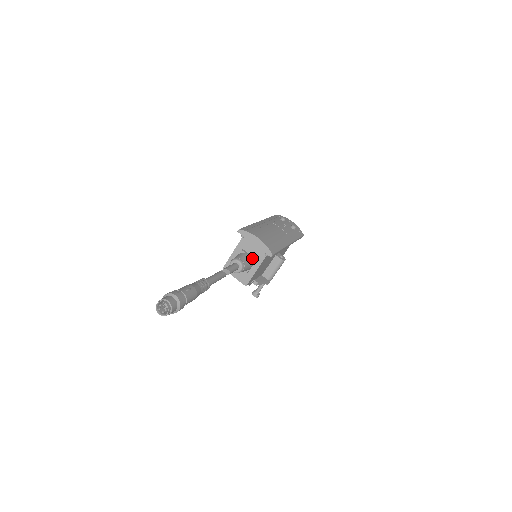
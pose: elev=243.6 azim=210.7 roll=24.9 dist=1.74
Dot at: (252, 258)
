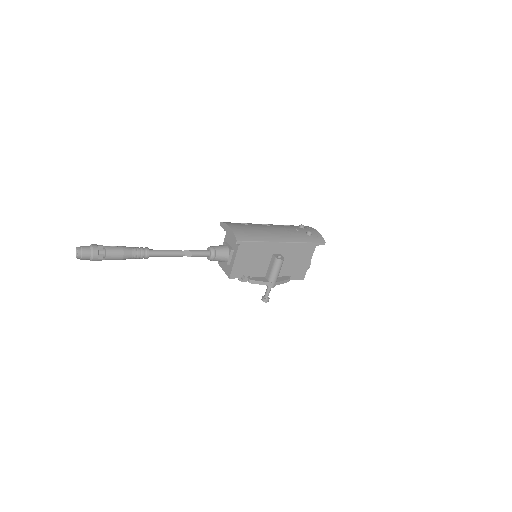
Dot at: (229, 248)
